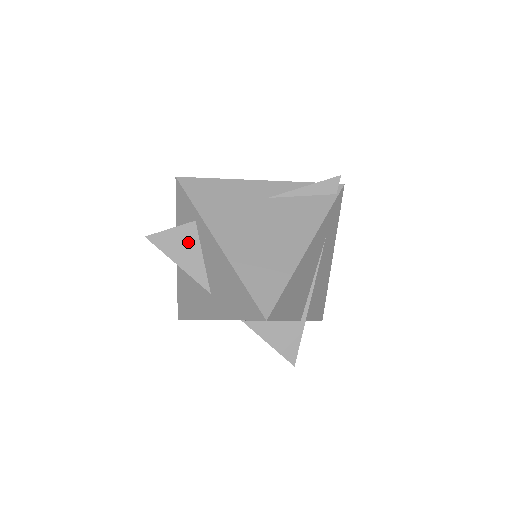
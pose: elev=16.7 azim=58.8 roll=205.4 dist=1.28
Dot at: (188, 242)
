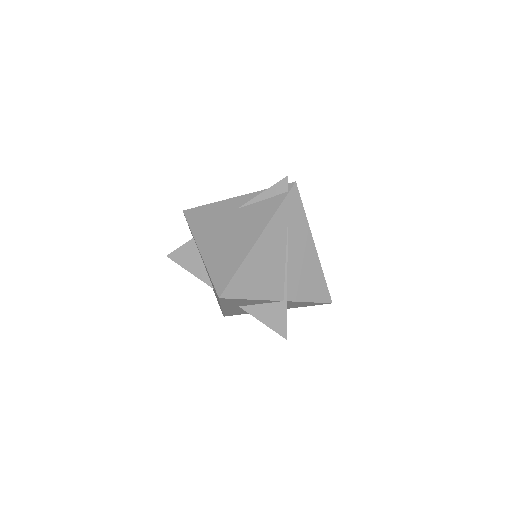
Dot at: (192, 254)
